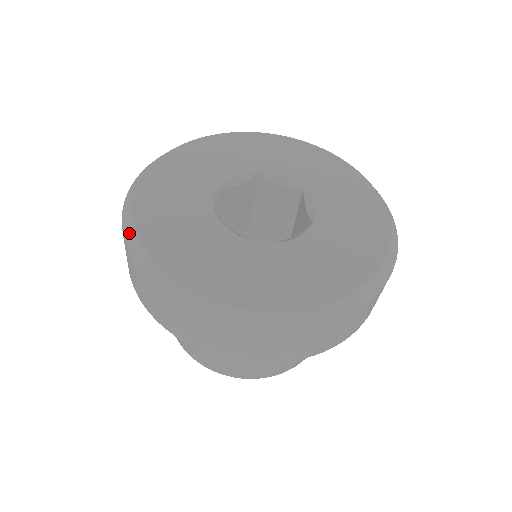
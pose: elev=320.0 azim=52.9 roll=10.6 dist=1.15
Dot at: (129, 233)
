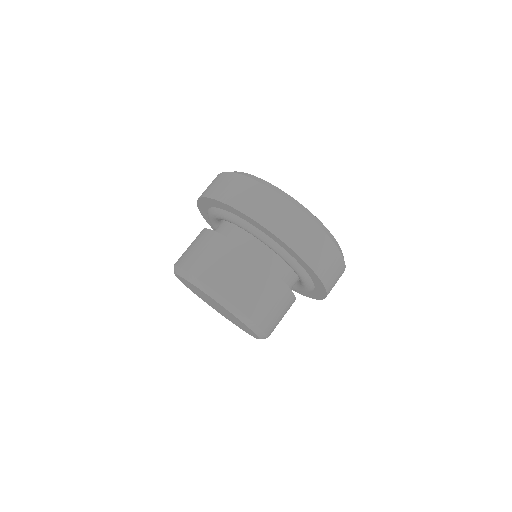
Dot at: (263, 181)
